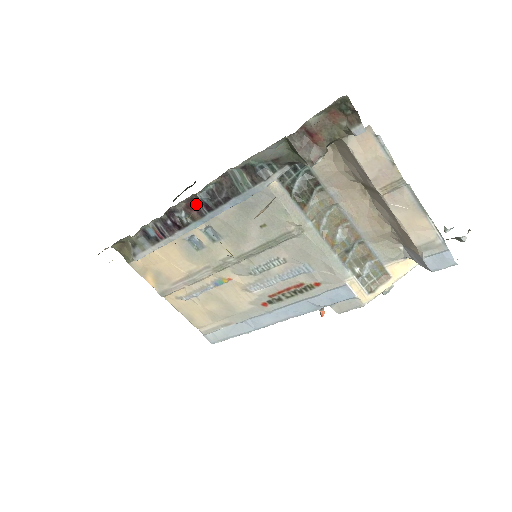
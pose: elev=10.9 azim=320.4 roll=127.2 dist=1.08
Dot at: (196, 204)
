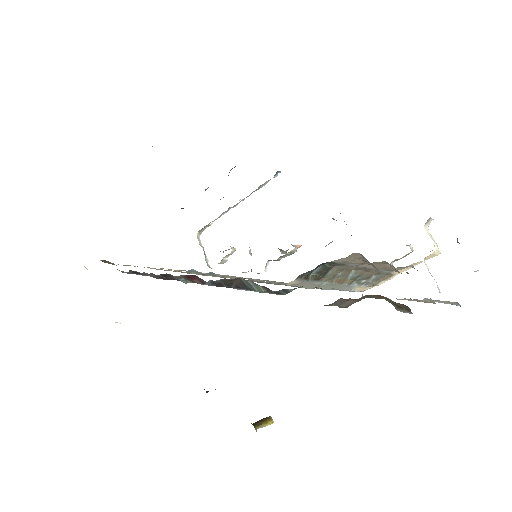
Dot at: (197, 277)
